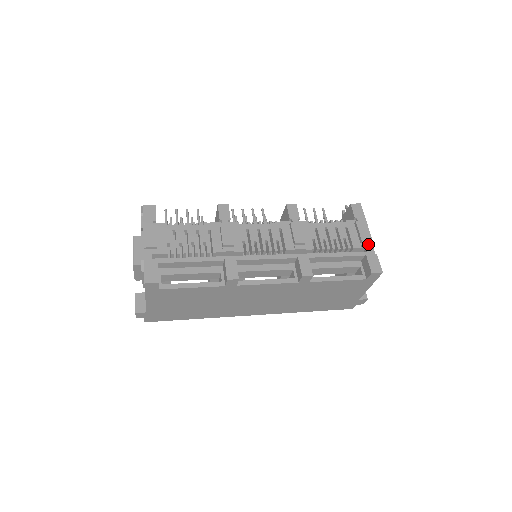
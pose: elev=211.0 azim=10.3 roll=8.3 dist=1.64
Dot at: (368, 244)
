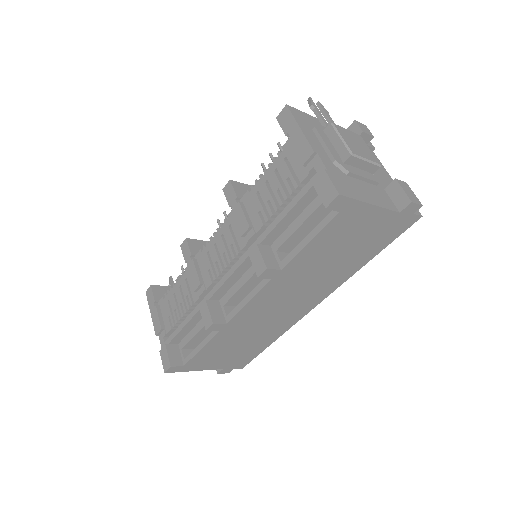
Dot at: (313, 160)
